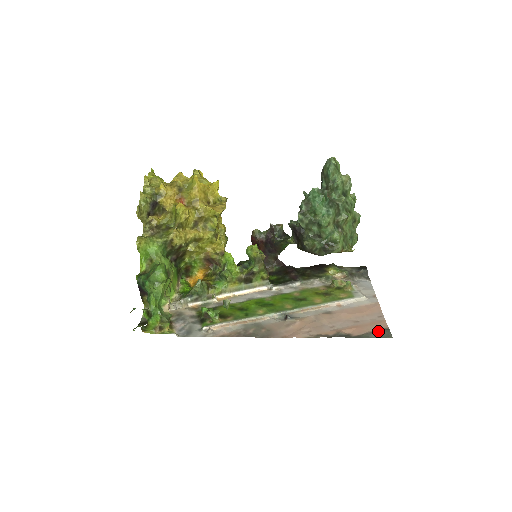
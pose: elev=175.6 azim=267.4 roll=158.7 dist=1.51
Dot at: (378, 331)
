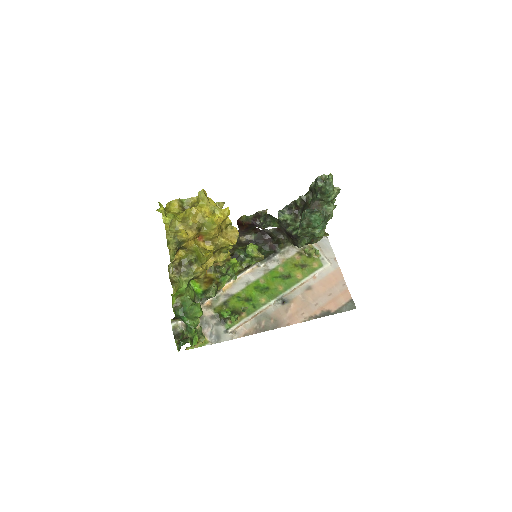
Dot at: (347, 303)
